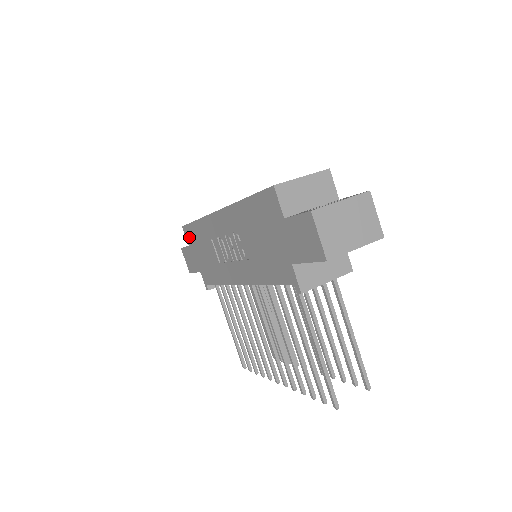
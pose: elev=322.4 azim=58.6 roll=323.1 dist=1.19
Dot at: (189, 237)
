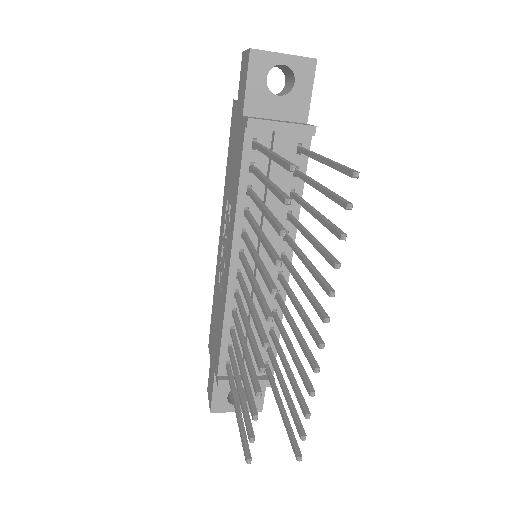
Dot at: (210, 342)
